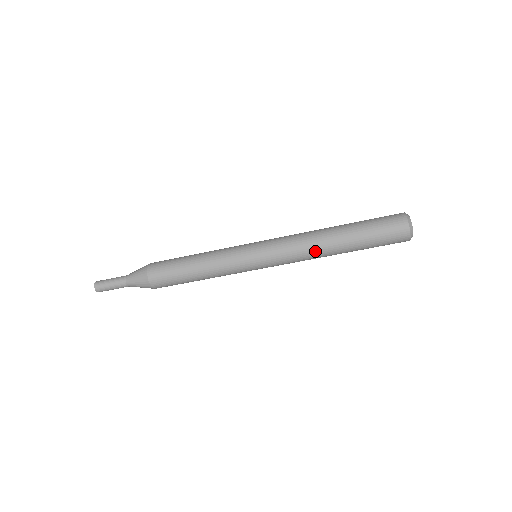
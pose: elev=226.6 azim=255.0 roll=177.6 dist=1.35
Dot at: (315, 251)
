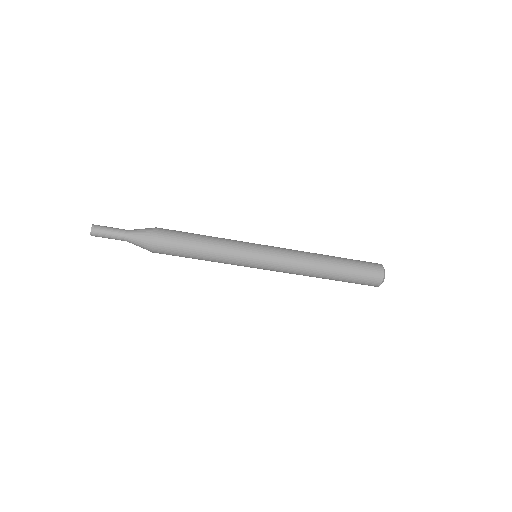
Dot at: (310, 266)
